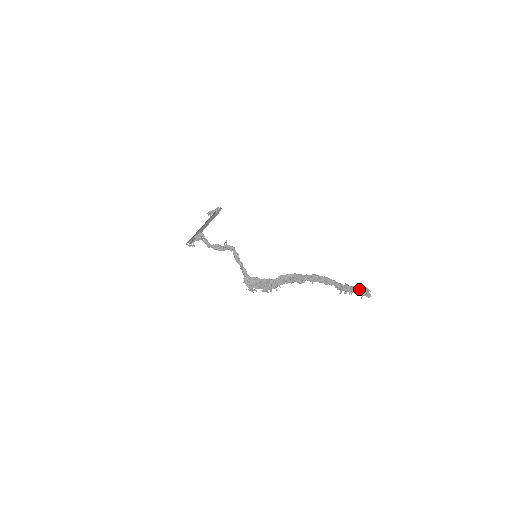
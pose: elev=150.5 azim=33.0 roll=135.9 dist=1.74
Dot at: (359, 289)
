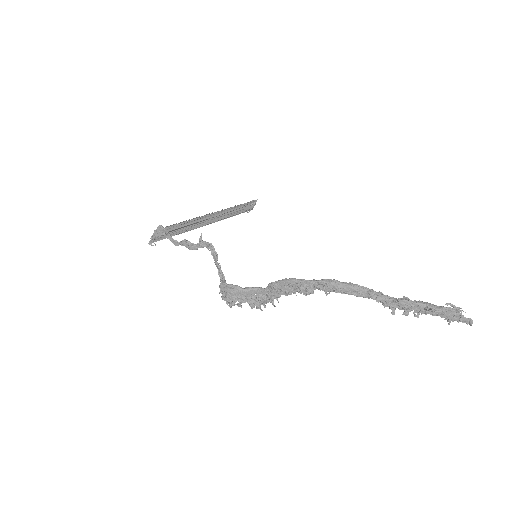
Dot at: (431, 306)
